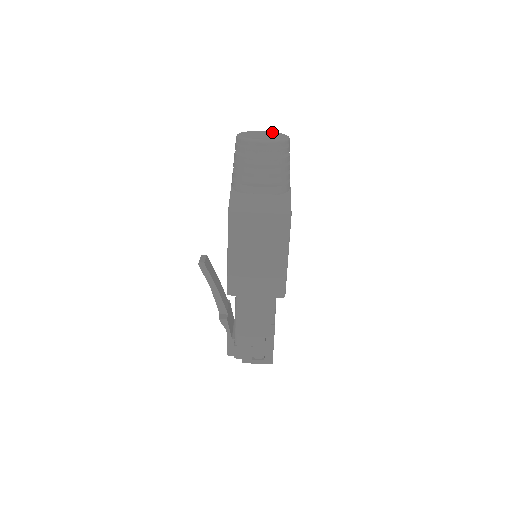
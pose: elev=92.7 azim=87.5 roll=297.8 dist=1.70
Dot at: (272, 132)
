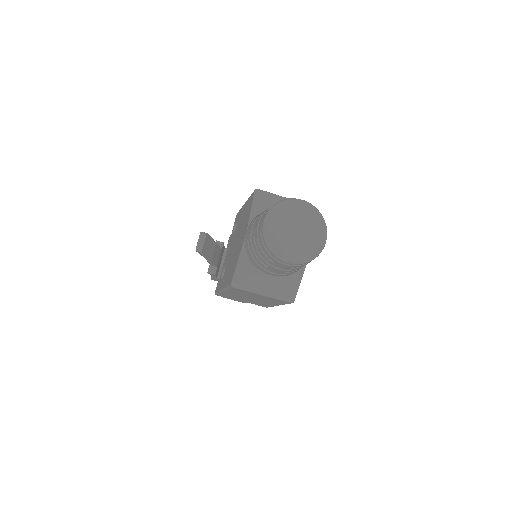
Dot at: (312, 213)
